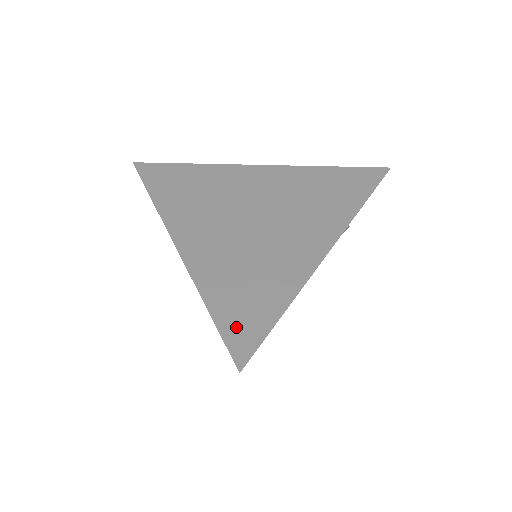
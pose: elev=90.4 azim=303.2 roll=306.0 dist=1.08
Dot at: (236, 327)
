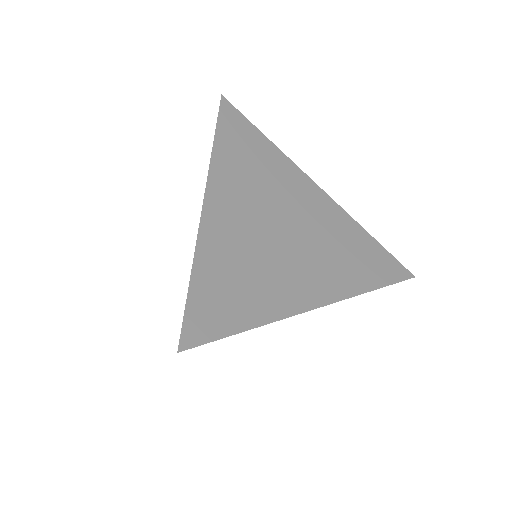
Dot at: (203, 310)
